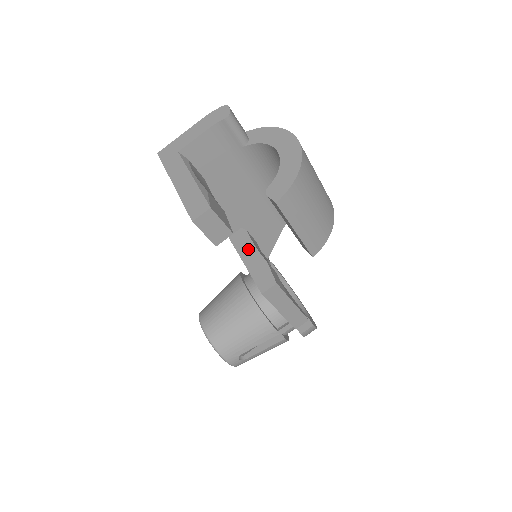
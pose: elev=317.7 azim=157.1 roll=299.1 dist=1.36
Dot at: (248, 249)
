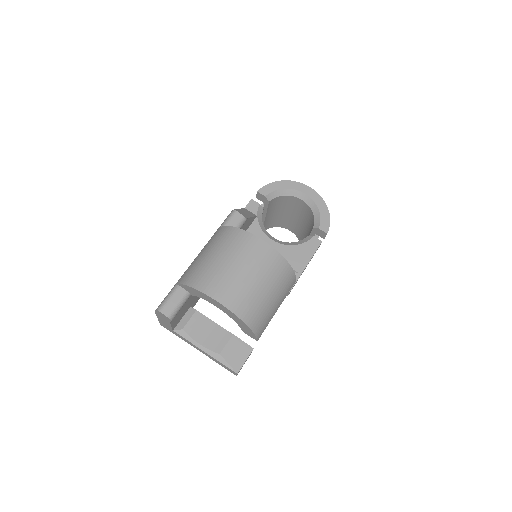
Dot at: occluded
